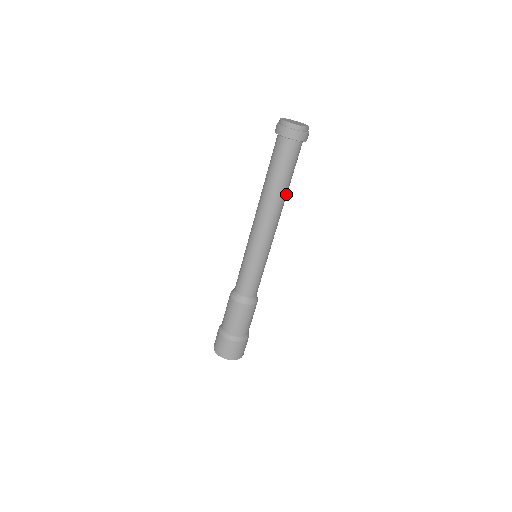
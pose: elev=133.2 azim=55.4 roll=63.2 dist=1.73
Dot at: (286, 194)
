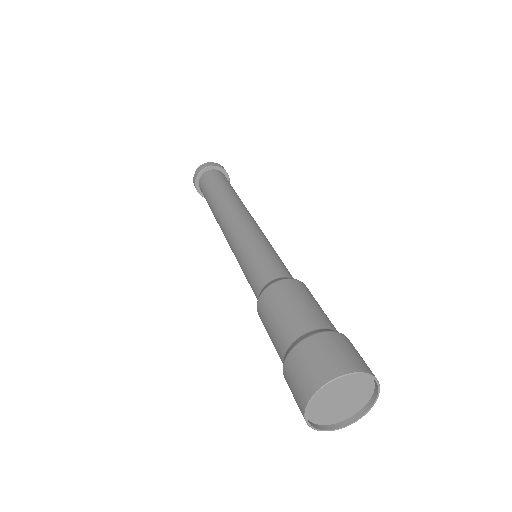
Dot at: occluded
